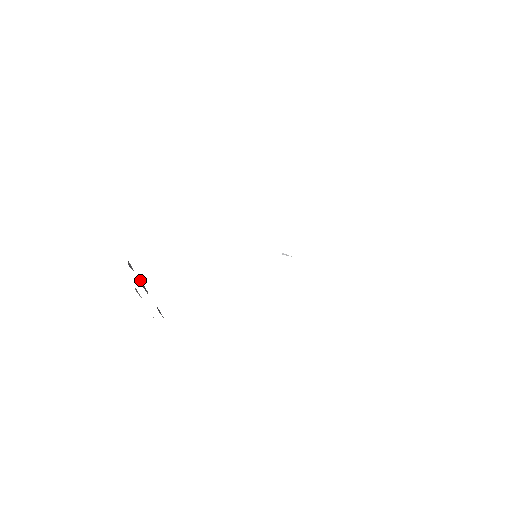
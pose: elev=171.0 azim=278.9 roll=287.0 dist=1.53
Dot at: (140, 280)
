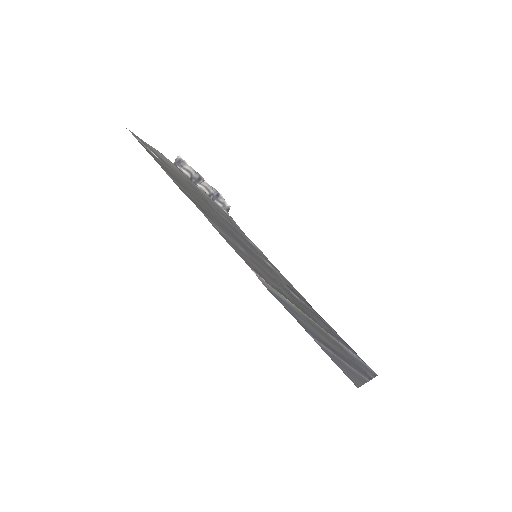
Dot at: (194, 170)
